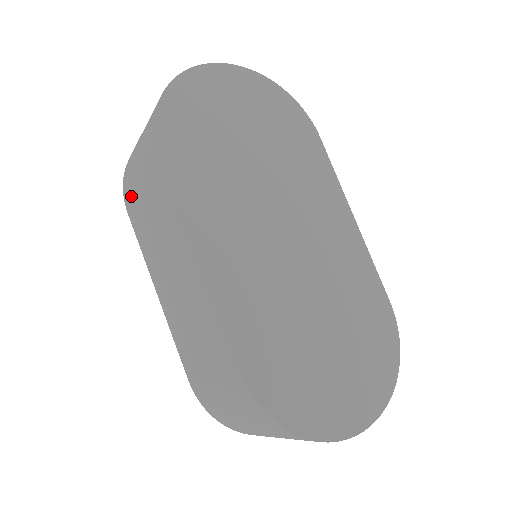
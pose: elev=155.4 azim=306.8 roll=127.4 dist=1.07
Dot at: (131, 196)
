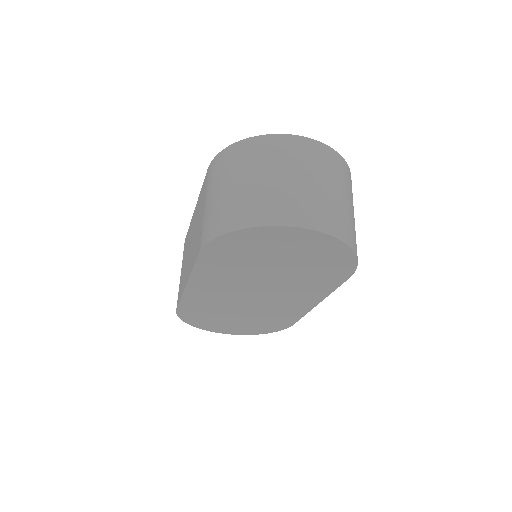
Dot at: occluded
